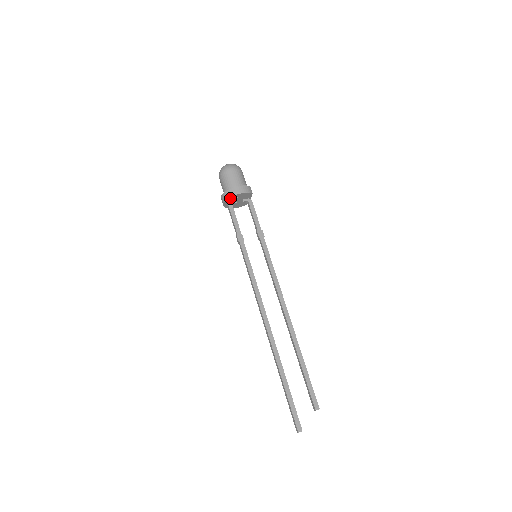
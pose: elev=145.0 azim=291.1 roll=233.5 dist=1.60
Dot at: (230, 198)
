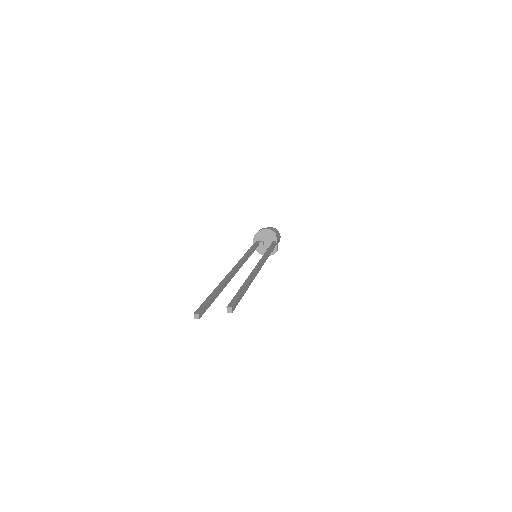
Dot at: (257, 235)
